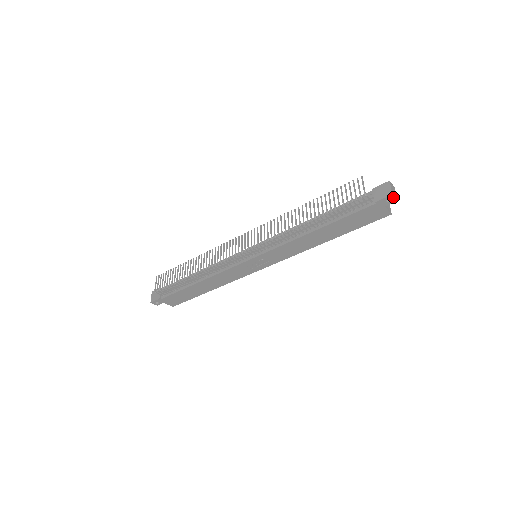
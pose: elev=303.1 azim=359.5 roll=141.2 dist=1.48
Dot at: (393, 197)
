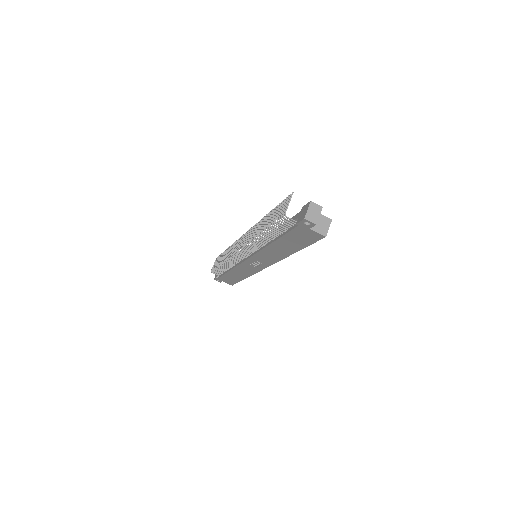
Dot at: (308, 221)
